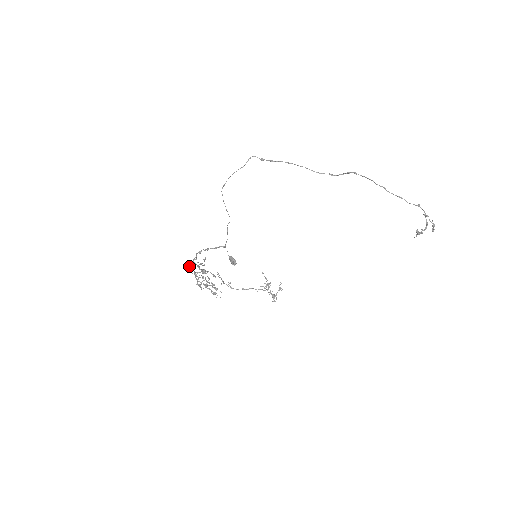
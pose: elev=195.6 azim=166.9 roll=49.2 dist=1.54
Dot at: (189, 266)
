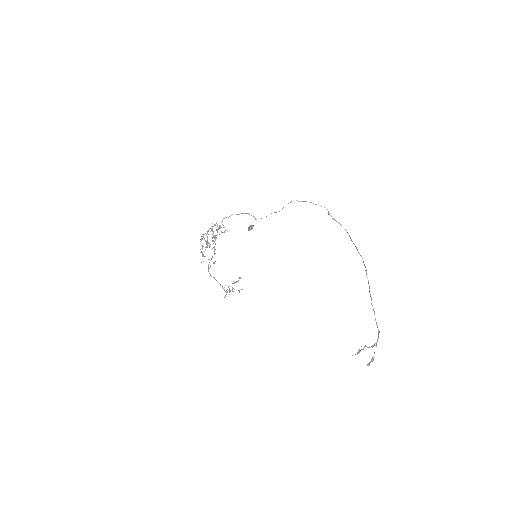
Dot at: (214, 224)
